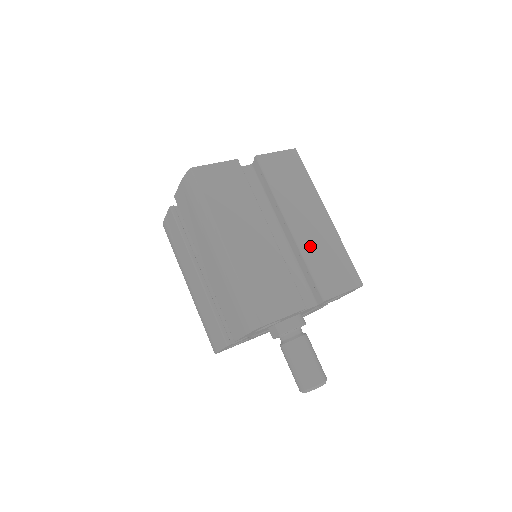
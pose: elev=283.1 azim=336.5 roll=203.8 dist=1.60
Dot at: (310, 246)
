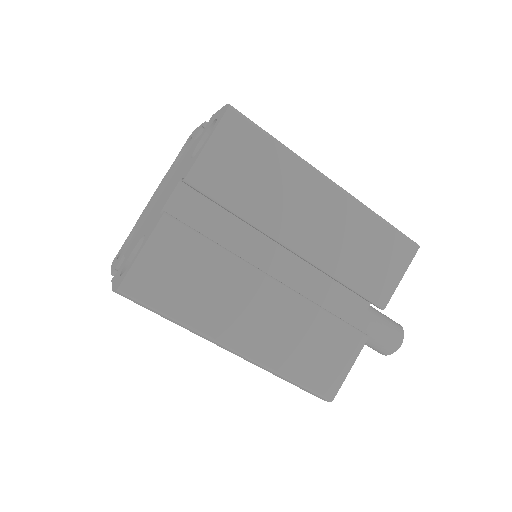
Dot at: (334, 255)
